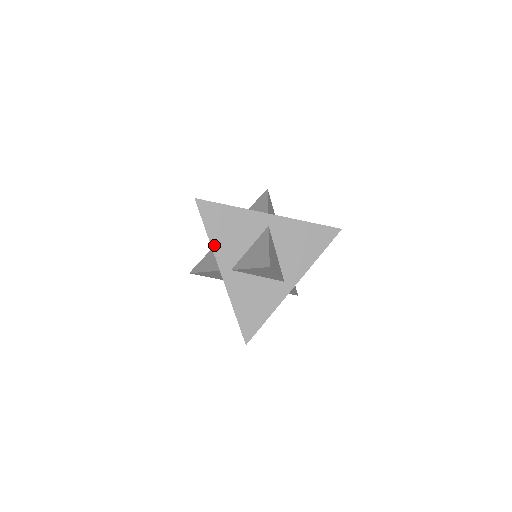
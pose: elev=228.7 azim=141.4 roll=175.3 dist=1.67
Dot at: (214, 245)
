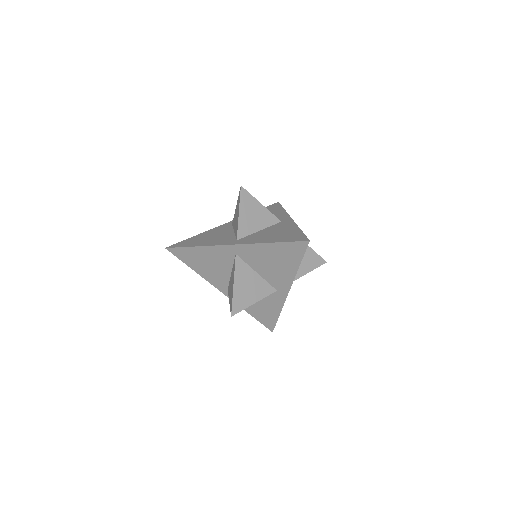
Dot at: (203, 276)
